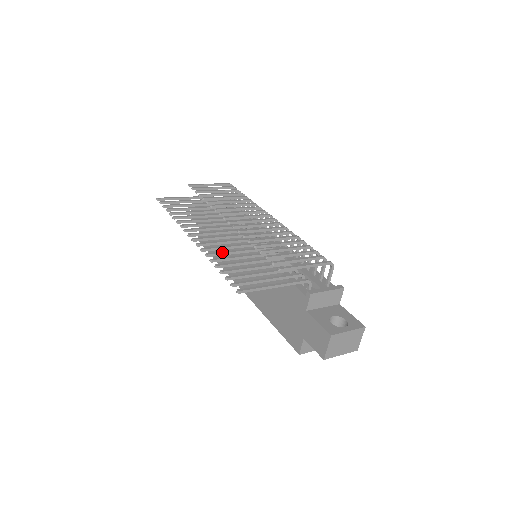
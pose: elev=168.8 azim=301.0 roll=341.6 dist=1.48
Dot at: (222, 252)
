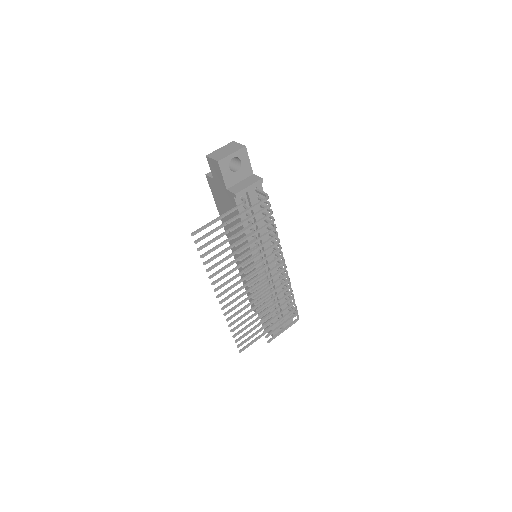
Dot at: occluded
